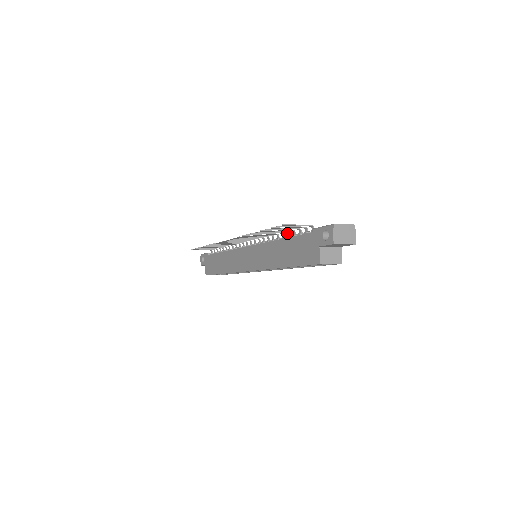
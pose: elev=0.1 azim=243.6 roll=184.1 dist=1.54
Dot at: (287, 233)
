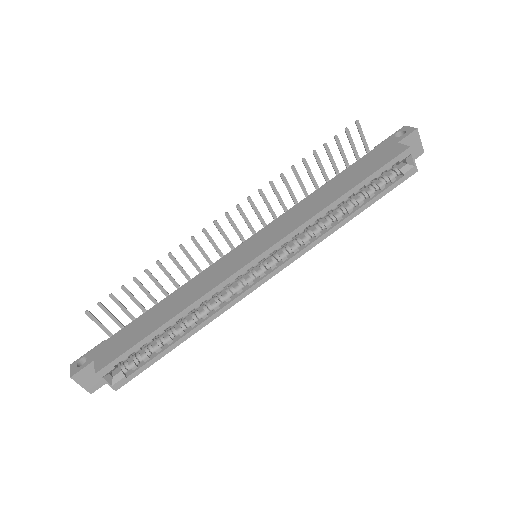
Dot at: occluded
